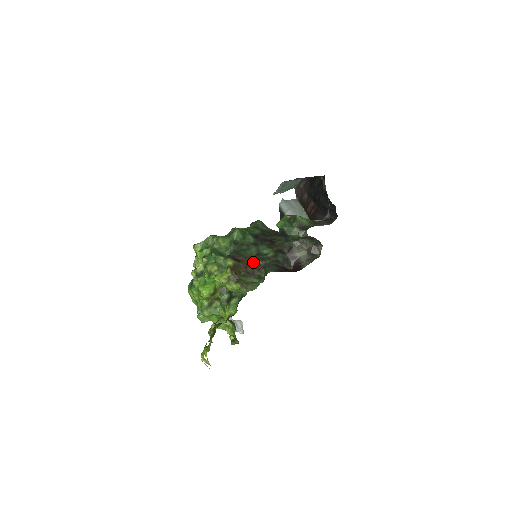
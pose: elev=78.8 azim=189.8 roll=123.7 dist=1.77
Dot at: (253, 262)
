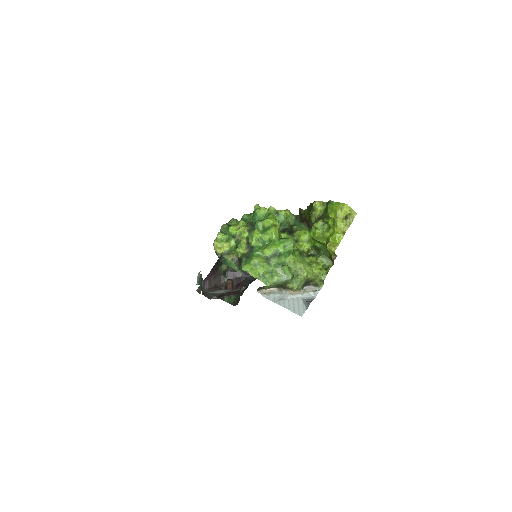
Dot at: occluded
